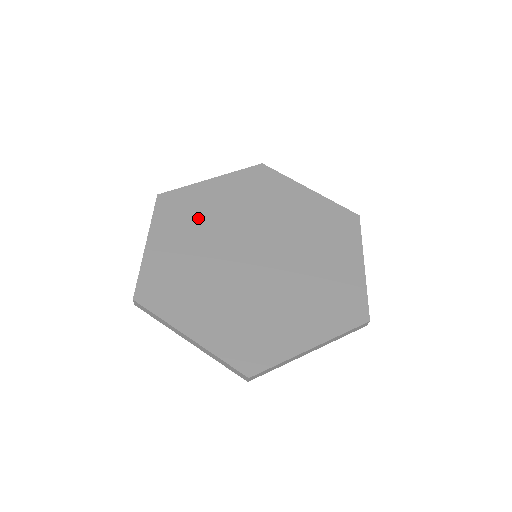
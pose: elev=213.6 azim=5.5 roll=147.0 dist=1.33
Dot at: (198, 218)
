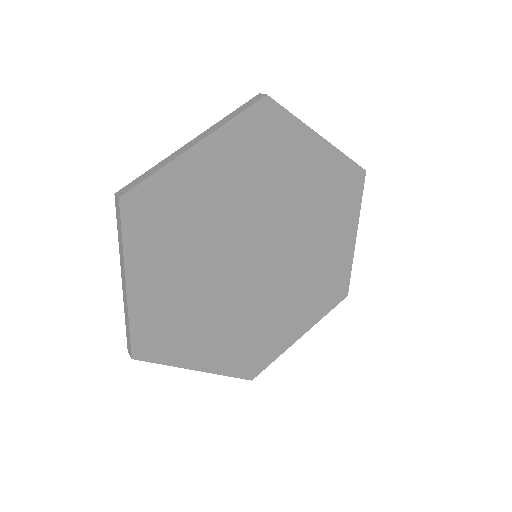
Dot at: (187, 314)
